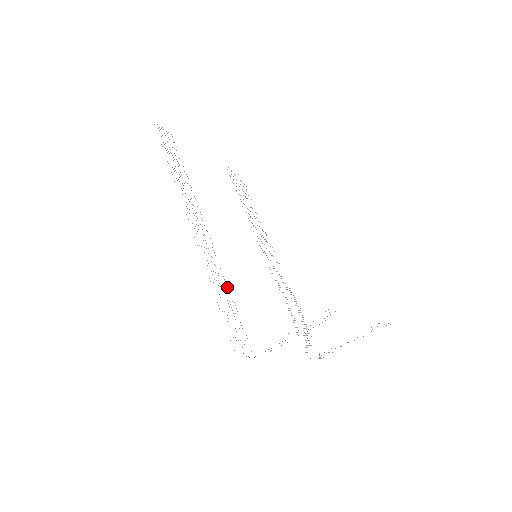
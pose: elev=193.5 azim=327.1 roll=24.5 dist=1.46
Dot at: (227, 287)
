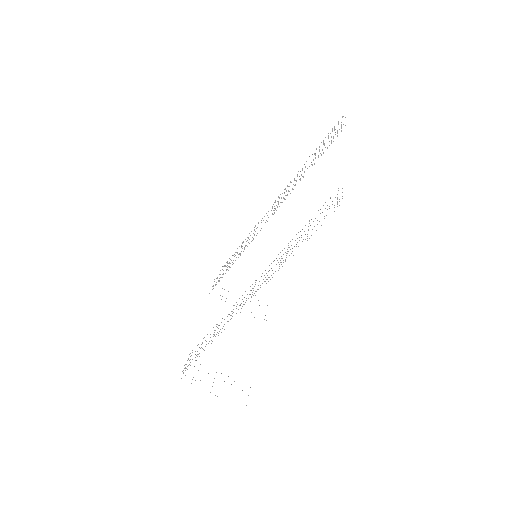
Dot at: occluded
